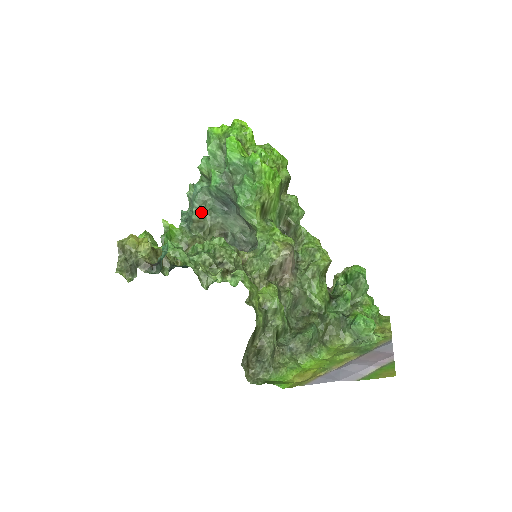
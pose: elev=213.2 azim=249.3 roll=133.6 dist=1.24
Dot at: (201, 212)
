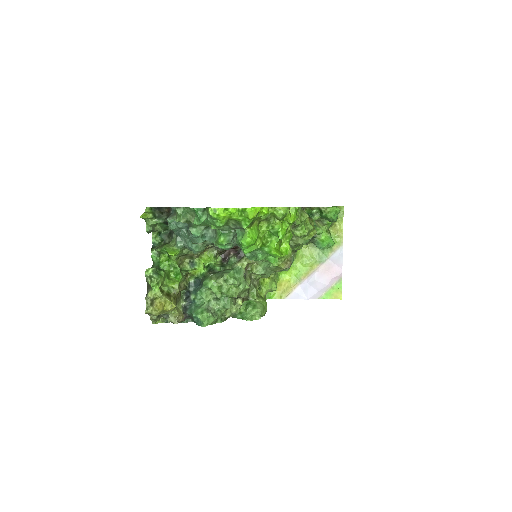
Dot at: (202, 245)
